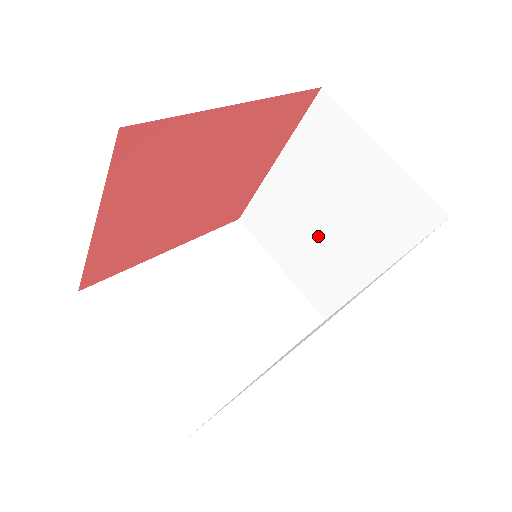
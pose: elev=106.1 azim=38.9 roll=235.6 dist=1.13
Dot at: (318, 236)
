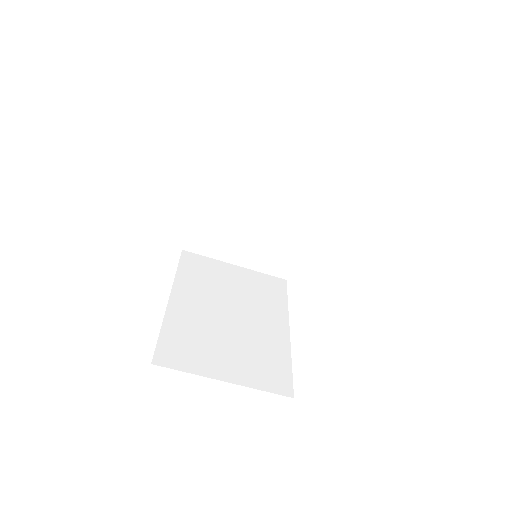
Dot at: (257, 225)
